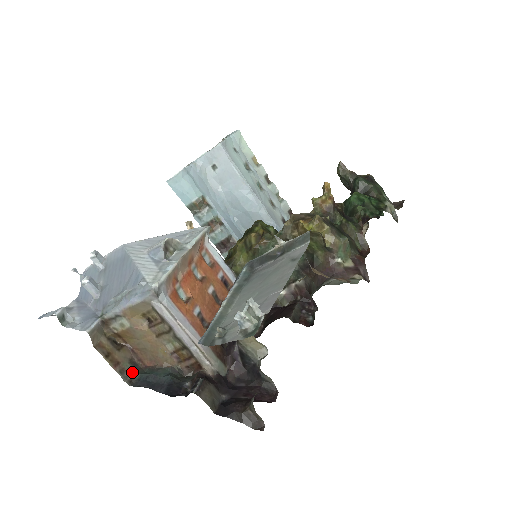
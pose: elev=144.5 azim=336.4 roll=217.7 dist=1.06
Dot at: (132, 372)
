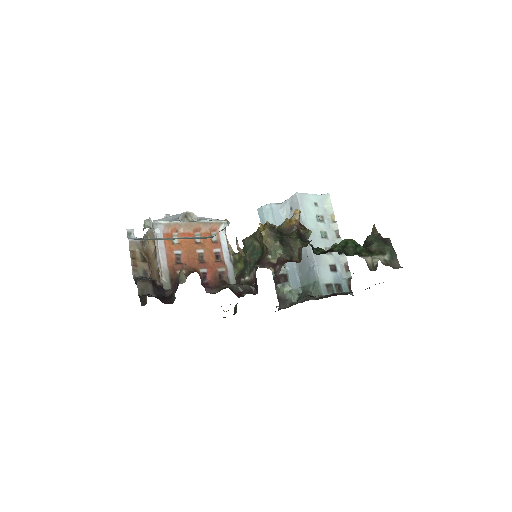
Dot at: (141, 275)
